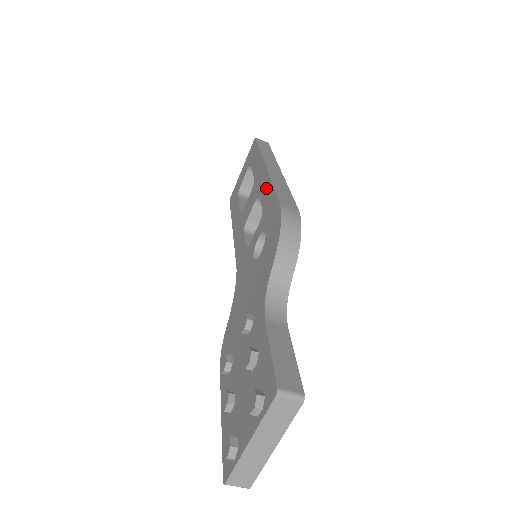
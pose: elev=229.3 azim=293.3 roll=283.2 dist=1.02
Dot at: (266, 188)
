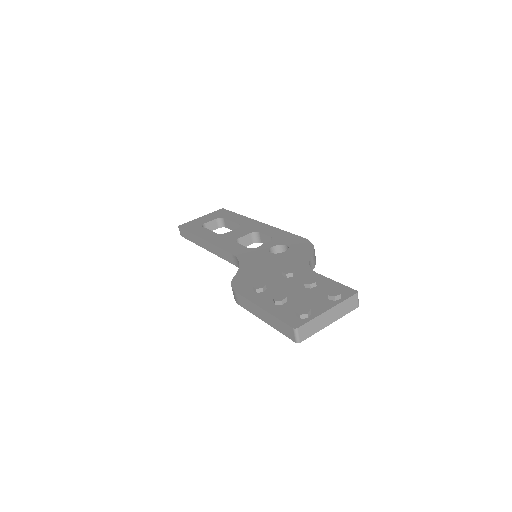
Dot at: (272, 230)
